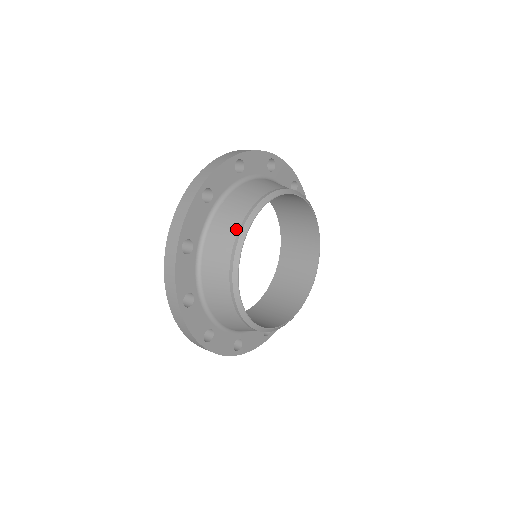
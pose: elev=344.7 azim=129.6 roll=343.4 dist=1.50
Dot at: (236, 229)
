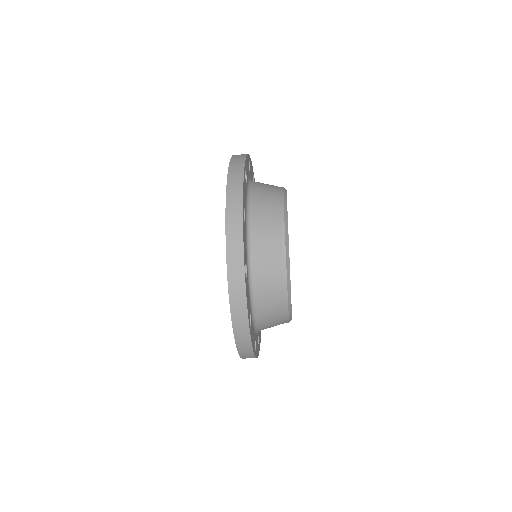
Dot at: (277, 187)
